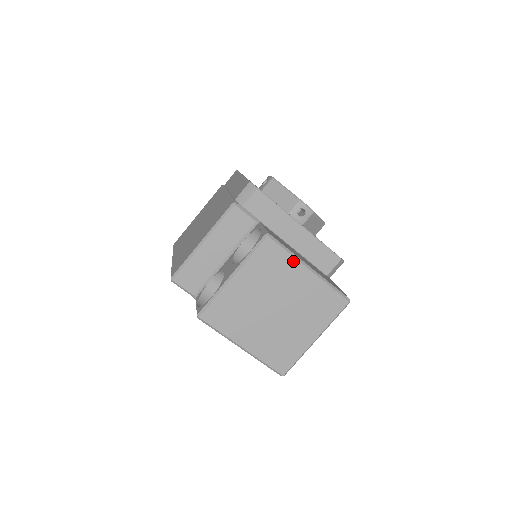
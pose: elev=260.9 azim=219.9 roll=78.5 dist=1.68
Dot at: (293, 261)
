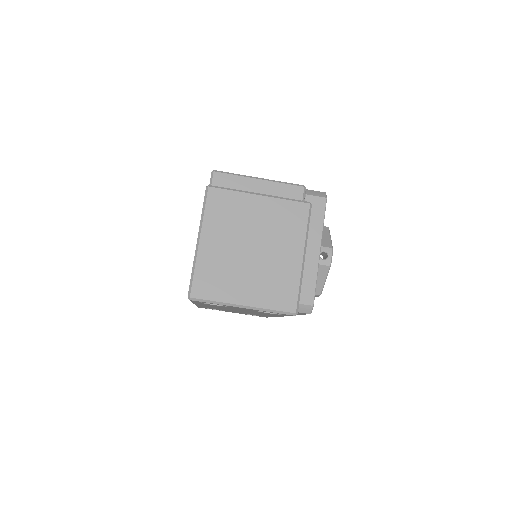
Dot at: (302, 237)
